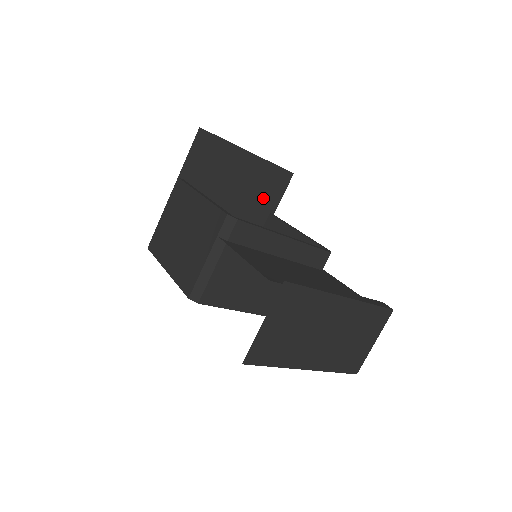
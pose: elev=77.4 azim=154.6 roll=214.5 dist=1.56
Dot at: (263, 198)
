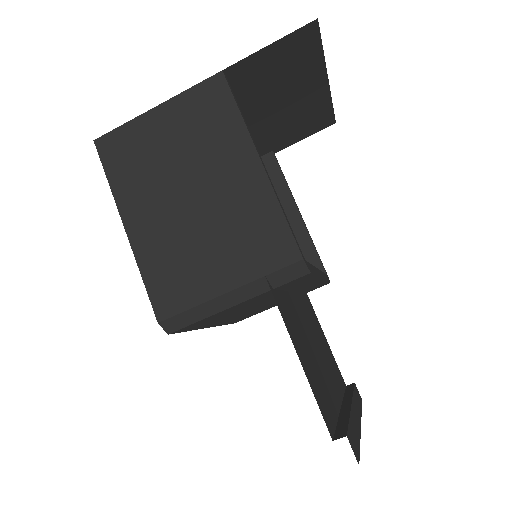
Dot at: (284, 134)
